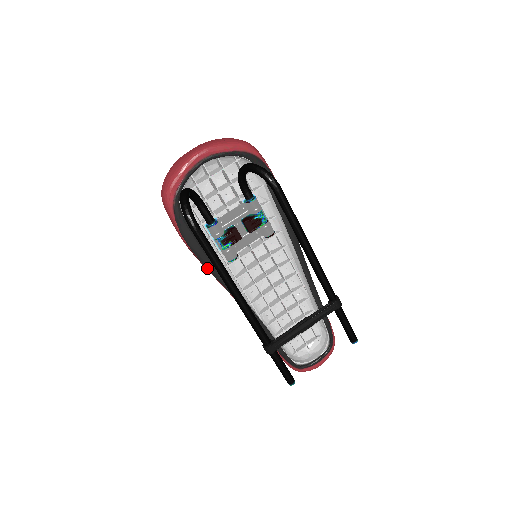
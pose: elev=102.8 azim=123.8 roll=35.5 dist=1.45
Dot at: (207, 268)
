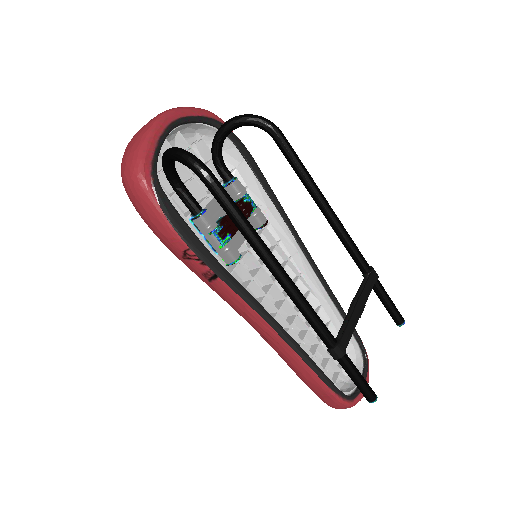
Dot at: (214, 272)
